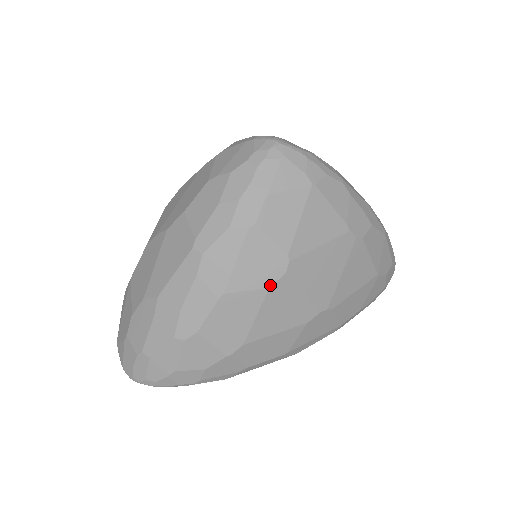
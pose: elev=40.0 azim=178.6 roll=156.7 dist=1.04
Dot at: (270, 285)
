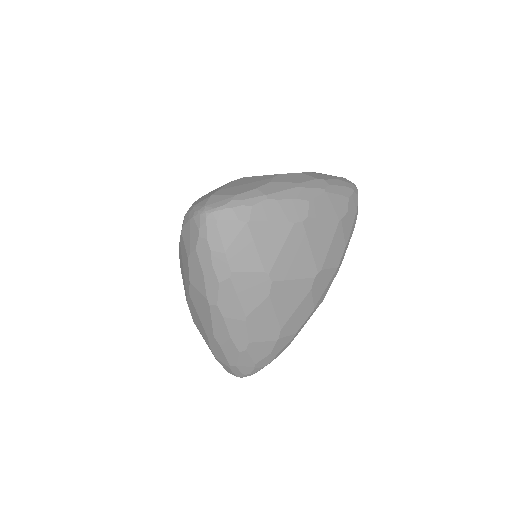
Dot at: (268, 294)
